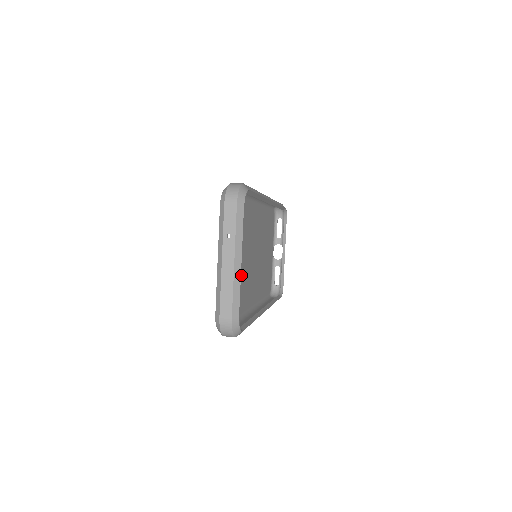
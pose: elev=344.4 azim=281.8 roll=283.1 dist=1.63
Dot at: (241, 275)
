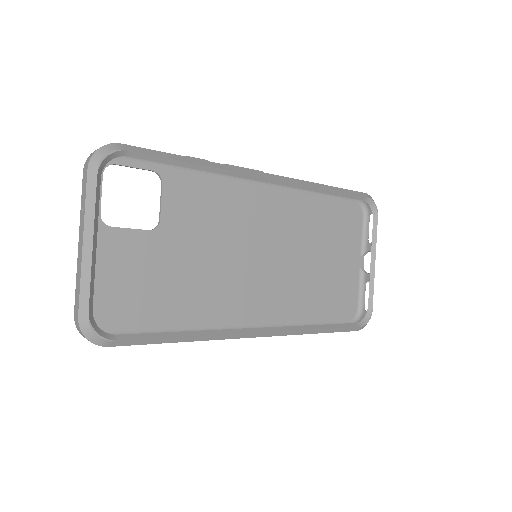
Dot at: (188, 274)
